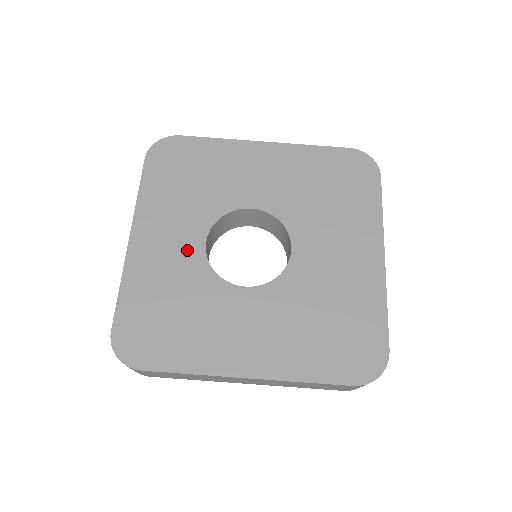
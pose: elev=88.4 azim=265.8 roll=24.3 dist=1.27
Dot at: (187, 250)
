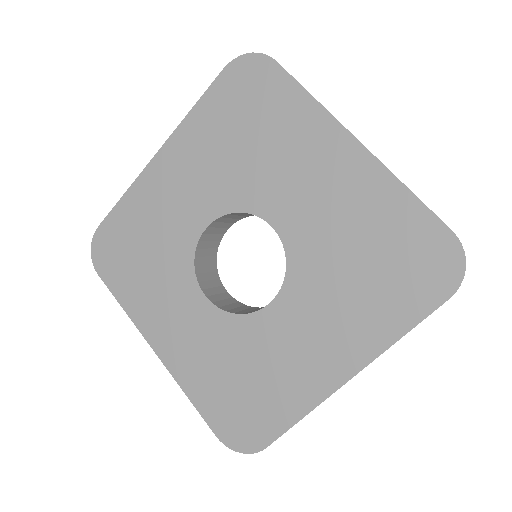
Dot at: (199, 318)
